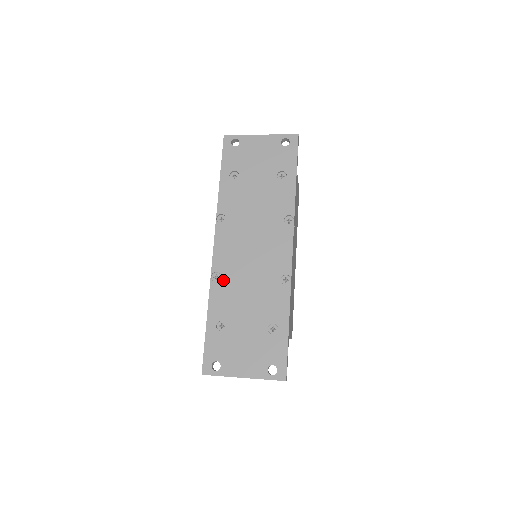
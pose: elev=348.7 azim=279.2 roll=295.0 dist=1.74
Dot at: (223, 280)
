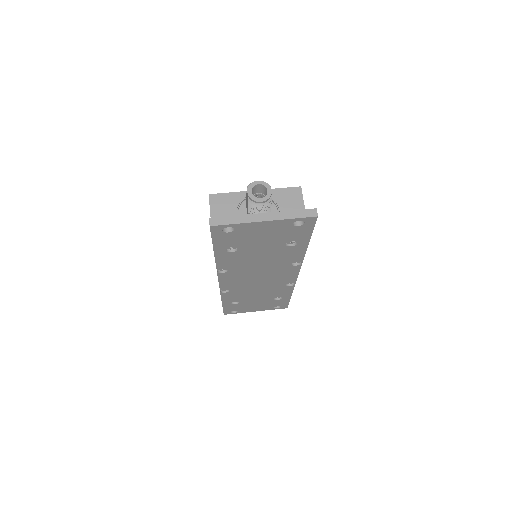
Dot at: (232, 291)
